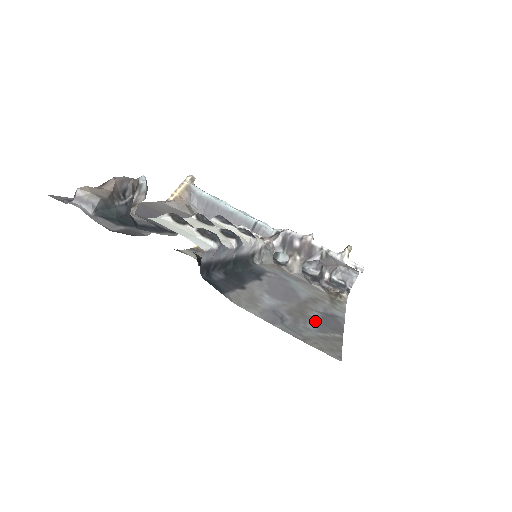
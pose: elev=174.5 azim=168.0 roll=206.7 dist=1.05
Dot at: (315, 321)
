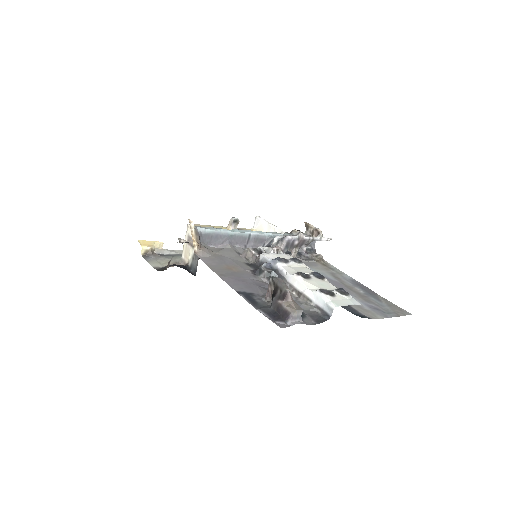
Dot at: (370, 296)
